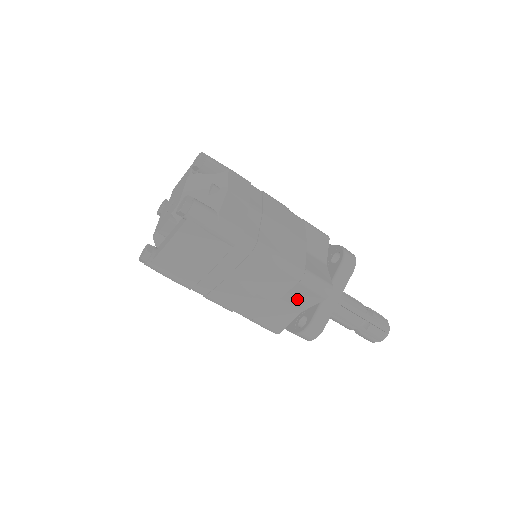
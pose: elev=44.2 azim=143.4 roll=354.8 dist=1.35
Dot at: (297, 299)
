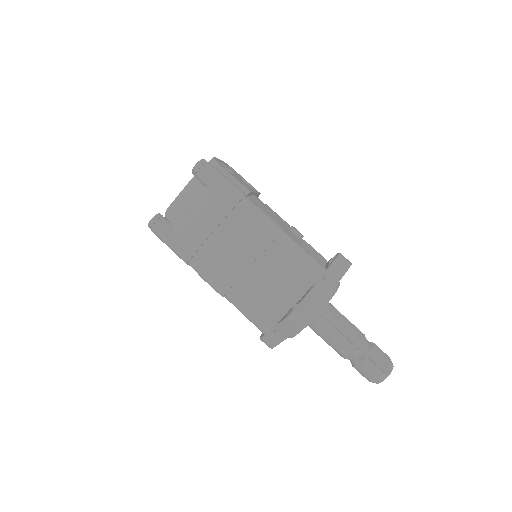
Dot at: occluded
